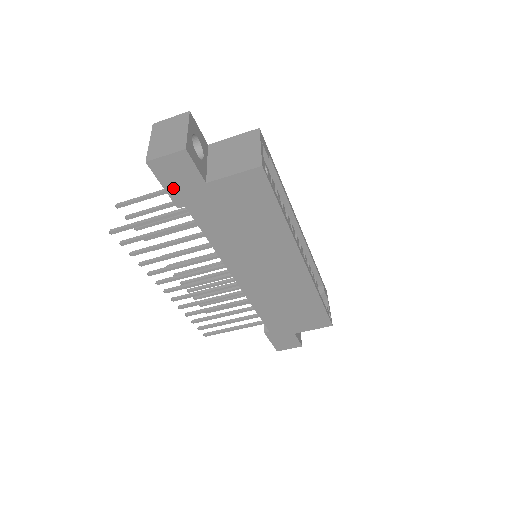
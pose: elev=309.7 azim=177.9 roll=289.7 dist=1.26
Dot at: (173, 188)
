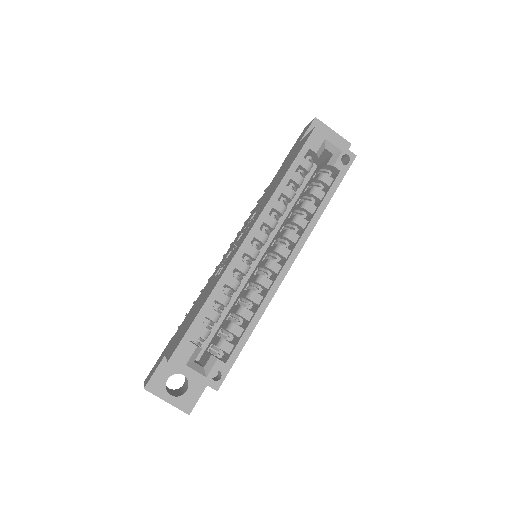
Dot at: occluded
